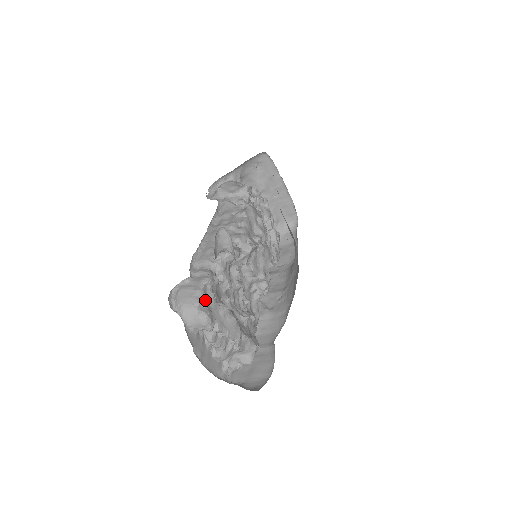
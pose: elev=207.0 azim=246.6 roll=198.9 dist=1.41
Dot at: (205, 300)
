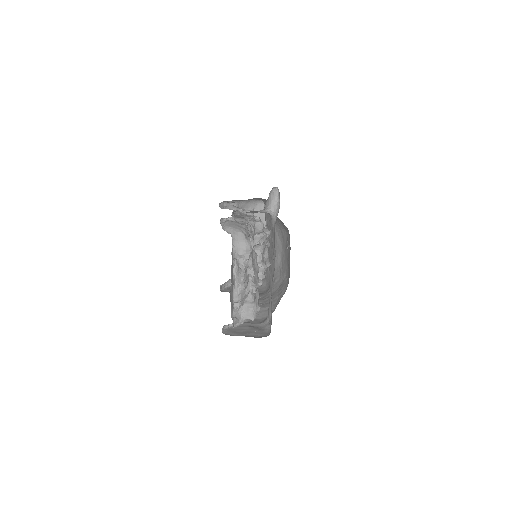
Dot at: (248, 235)
